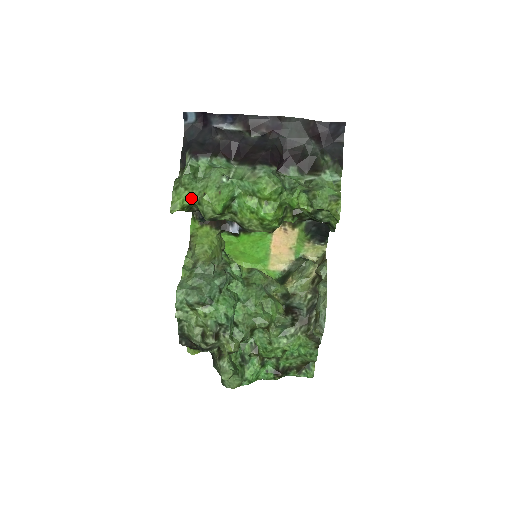
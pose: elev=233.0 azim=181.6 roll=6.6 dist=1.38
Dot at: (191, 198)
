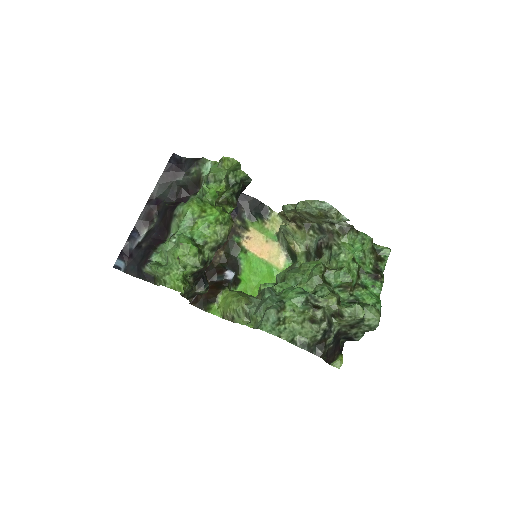
Dot at: (178, 274)
